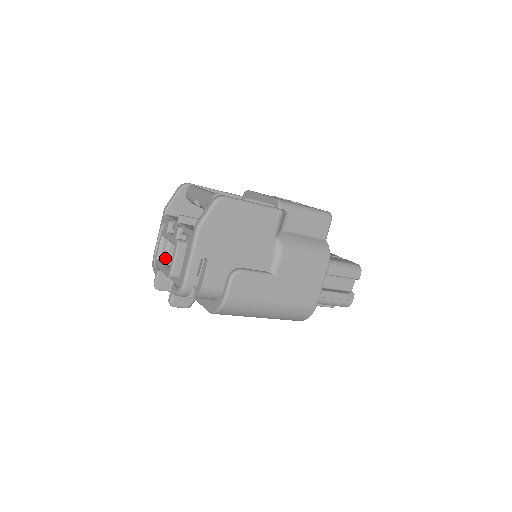
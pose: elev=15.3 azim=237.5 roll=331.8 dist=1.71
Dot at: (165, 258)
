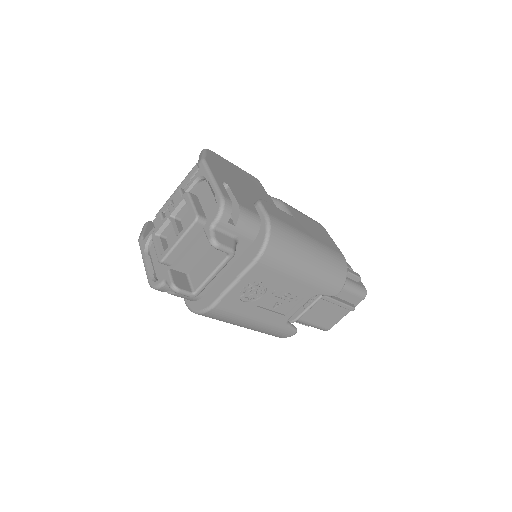
Dot at: (175, 230)
